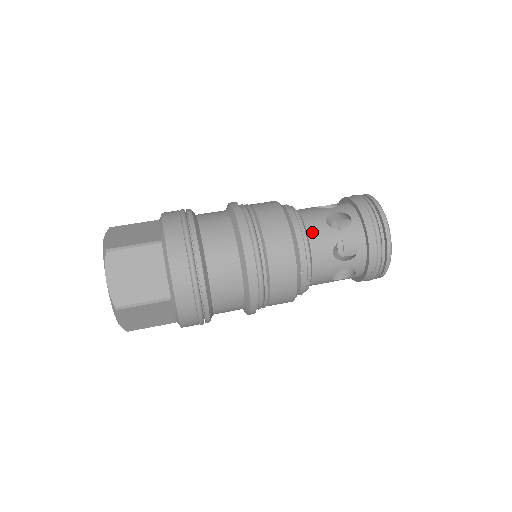
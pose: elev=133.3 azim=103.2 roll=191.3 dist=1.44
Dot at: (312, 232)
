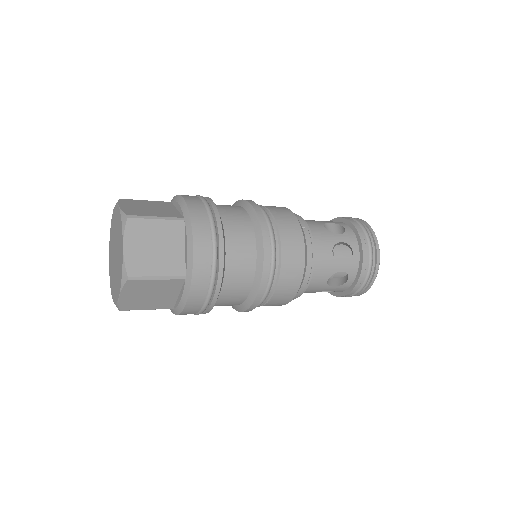
Dot at: occluded
